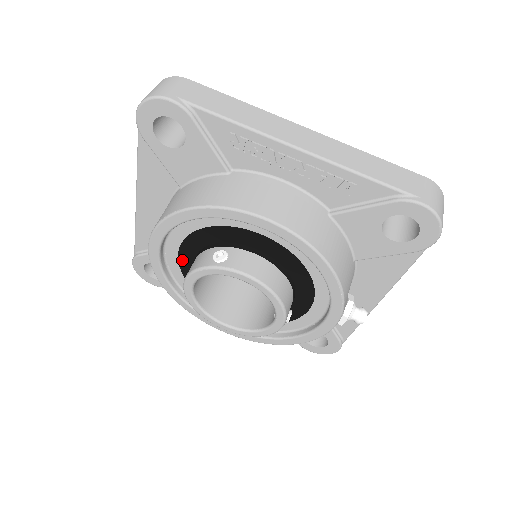
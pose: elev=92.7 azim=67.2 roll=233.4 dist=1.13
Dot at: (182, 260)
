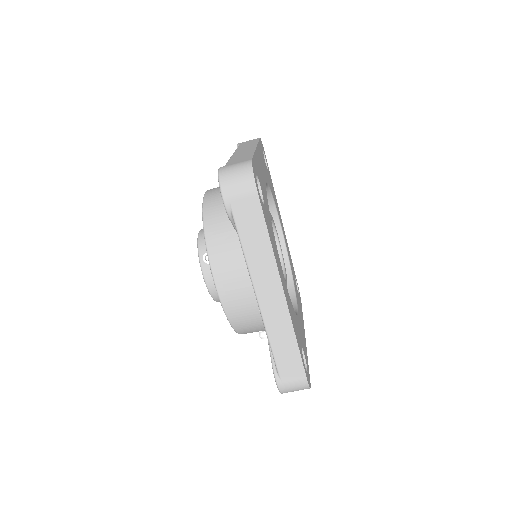
Dot at: occluded
